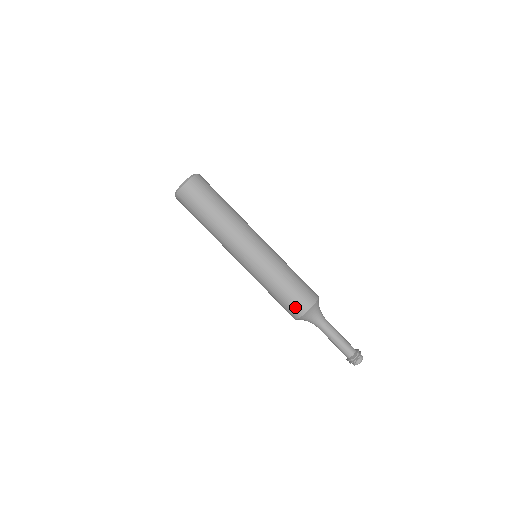
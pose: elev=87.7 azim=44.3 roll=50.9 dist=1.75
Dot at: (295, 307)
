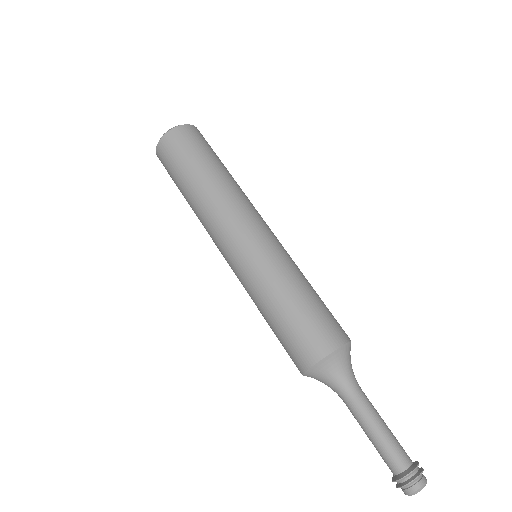
Dot at: (327, 329)
